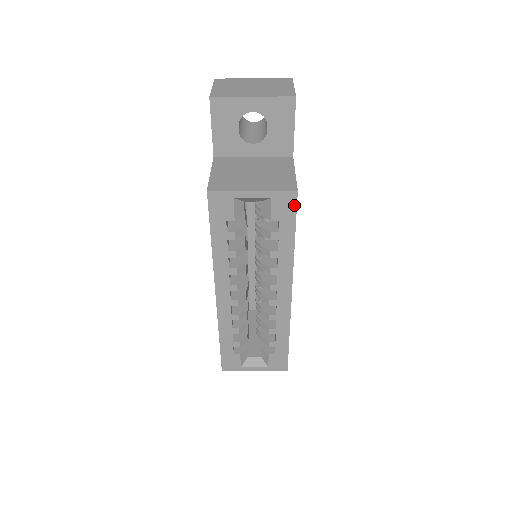
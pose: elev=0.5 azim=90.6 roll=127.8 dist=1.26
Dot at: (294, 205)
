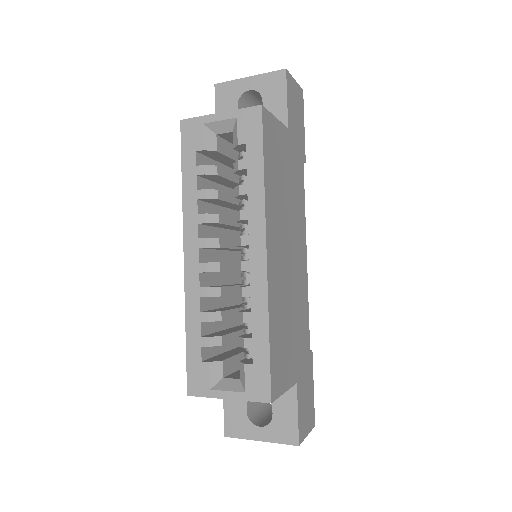
Dot at: (260, 122)
